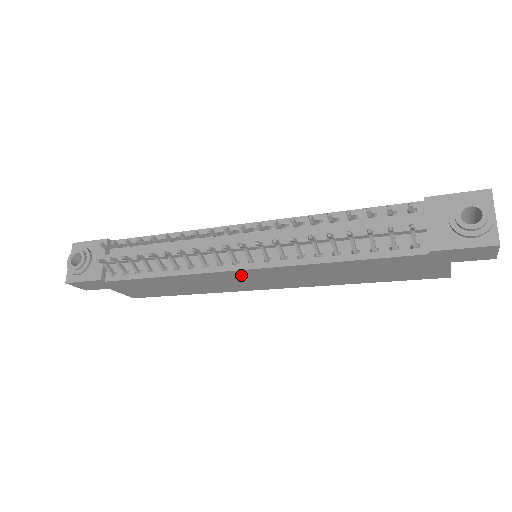
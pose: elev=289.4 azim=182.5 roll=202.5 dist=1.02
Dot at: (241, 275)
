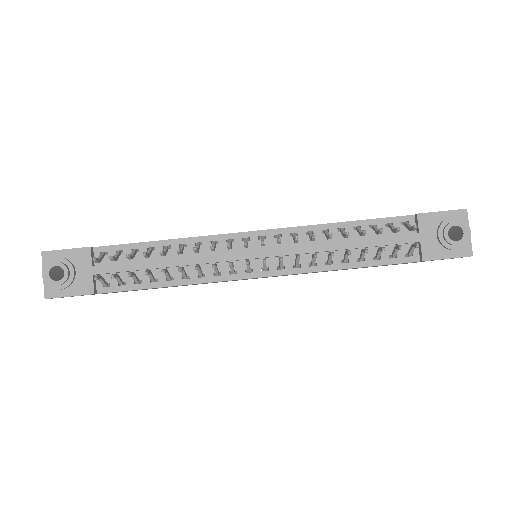
Dot at: occluded
